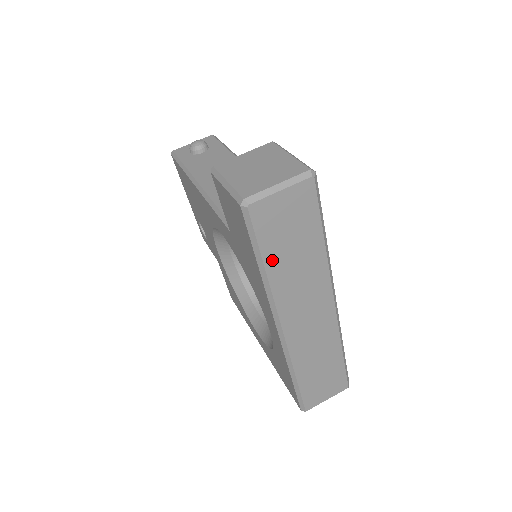
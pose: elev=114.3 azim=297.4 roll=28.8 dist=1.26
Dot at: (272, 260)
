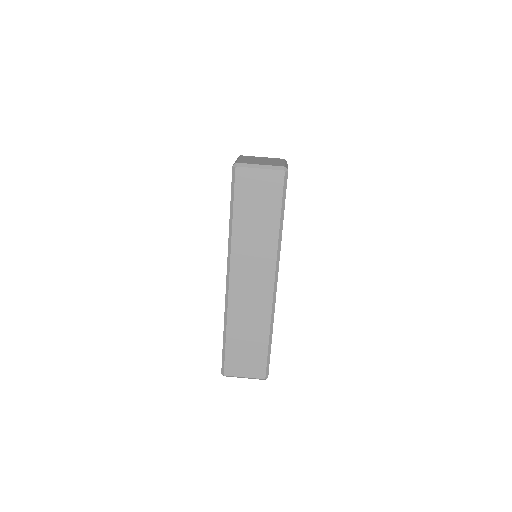
Dot at: (239, 216)
